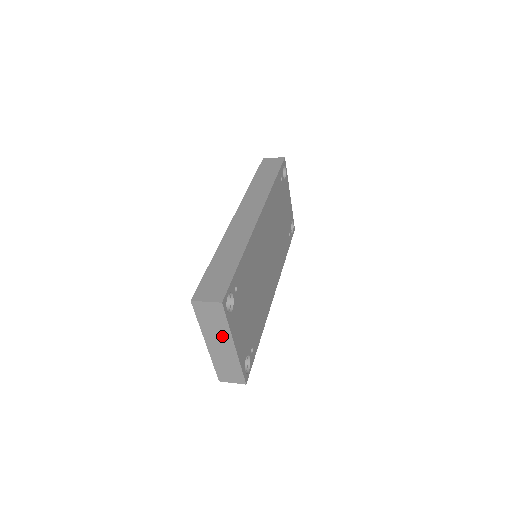
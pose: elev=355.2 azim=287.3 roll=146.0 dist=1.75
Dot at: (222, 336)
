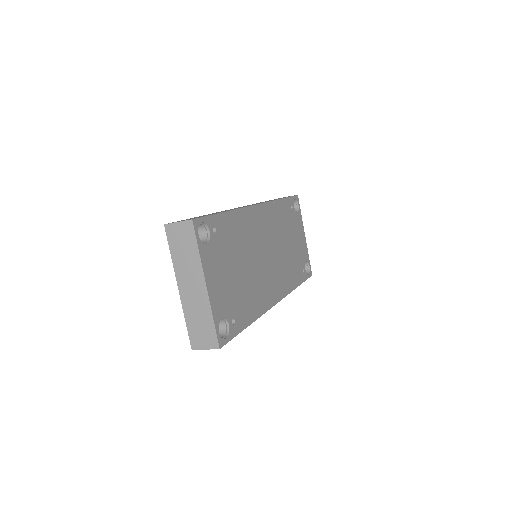
Dot at: (193, 271)
